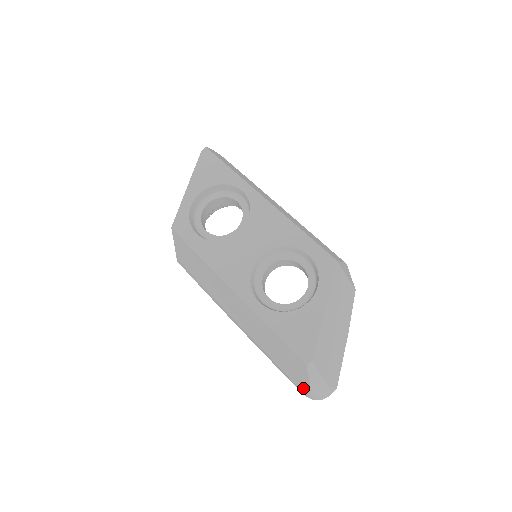
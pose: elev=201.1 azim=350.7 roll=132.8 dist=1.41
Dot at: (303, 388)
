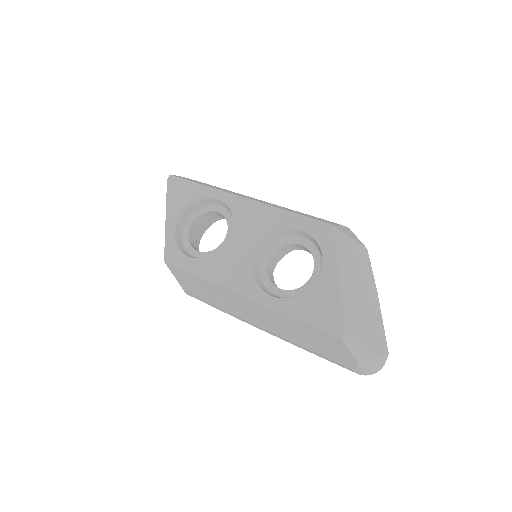
Dot at: (351, 366)
